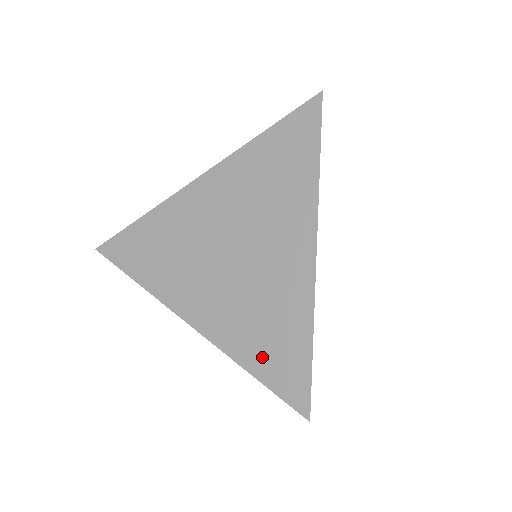
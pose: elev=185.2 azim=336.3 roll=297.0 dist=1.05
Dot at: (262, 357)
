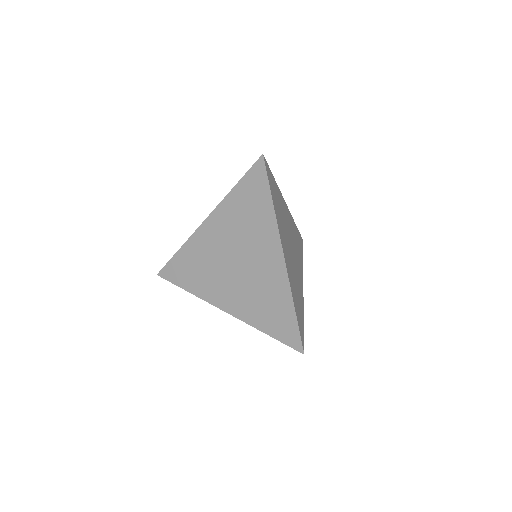
Dot at: (270, 323)
